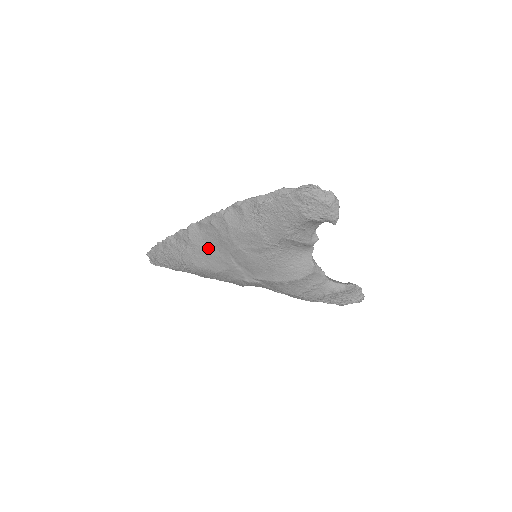
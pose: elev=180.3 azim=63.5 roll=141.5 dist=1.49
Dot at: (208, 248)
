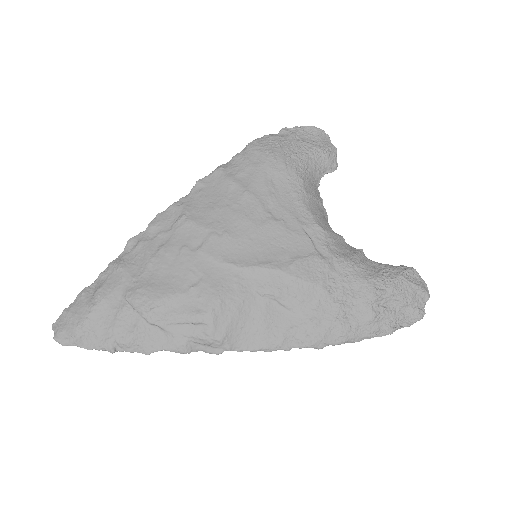
Dot at: occluded
